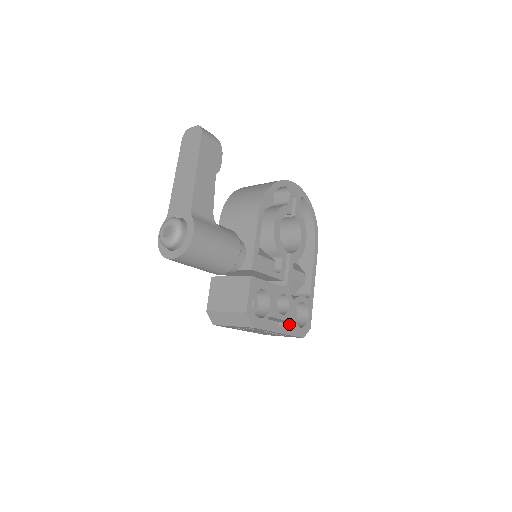
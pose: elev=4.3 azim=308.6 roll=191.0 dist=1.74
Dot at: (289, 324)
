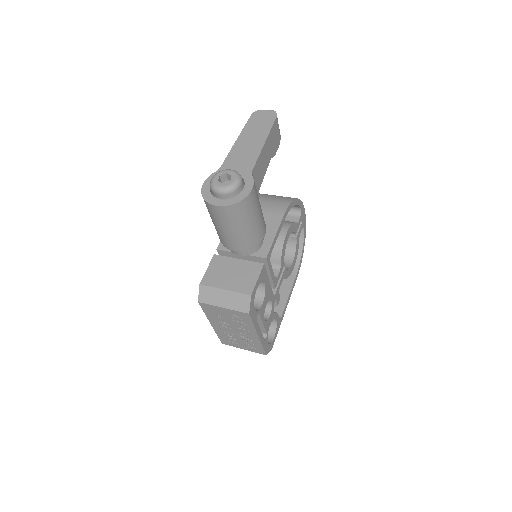
Dot at: occluded
